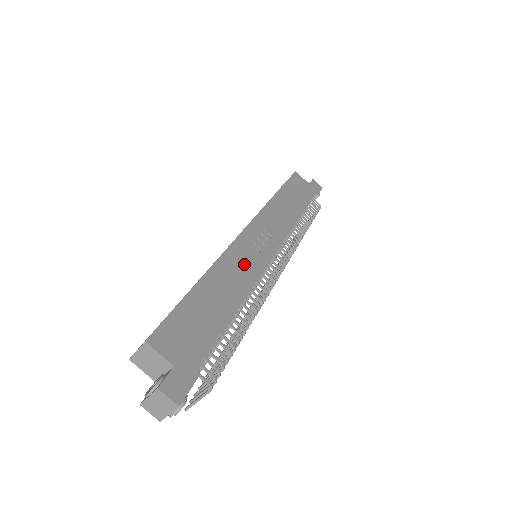
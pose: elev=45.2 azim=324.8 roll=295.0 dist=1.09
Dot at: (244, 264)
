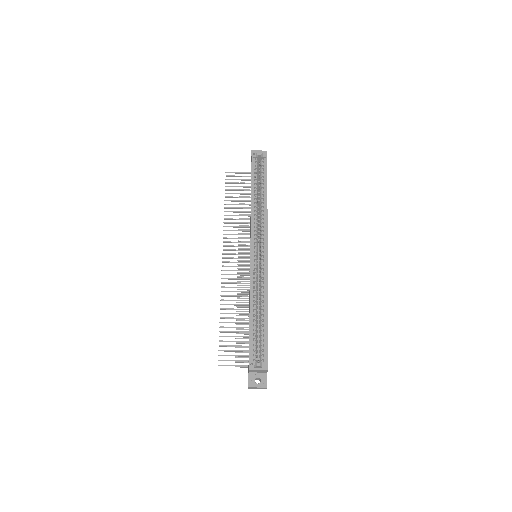
Dot at: occluded
